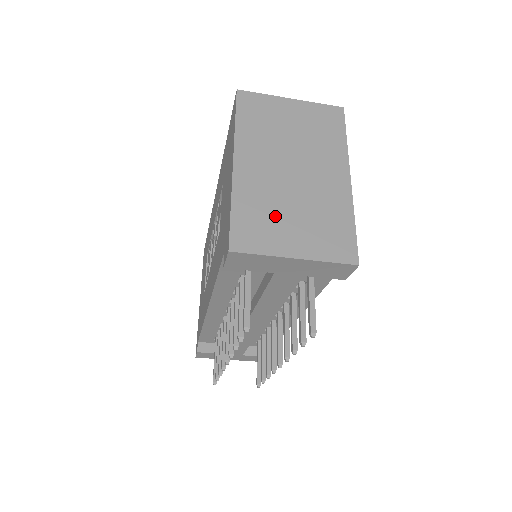
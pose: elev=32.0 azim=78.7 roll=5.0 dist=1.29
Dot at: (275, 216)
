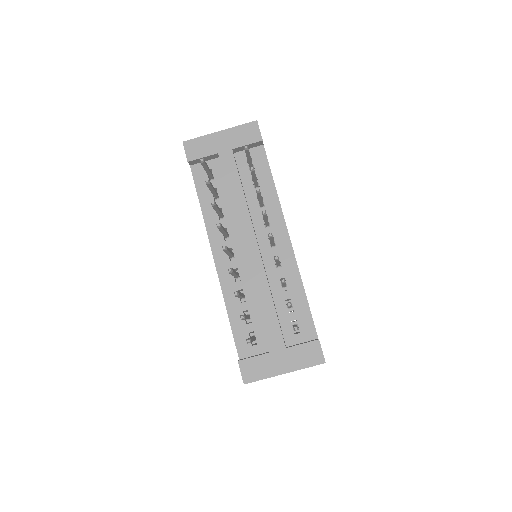
Dot at: occluded
